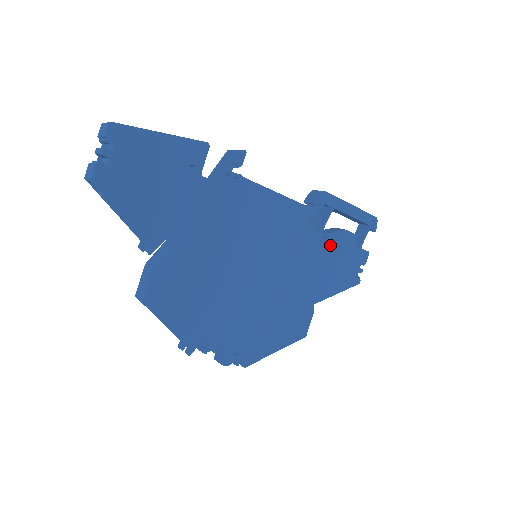
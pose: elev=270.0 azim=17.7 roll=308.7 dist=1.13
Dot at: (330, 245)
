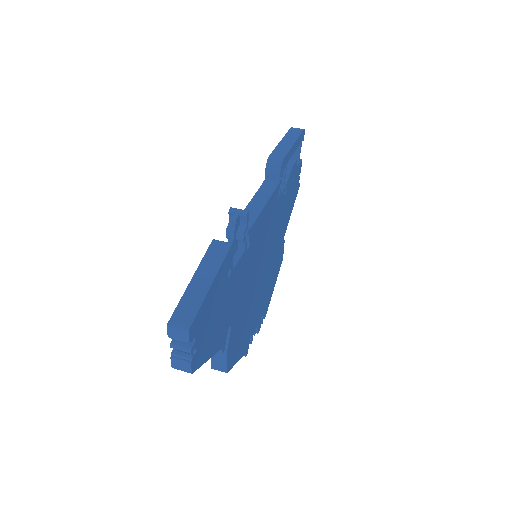
Dot at: (287, 190)
